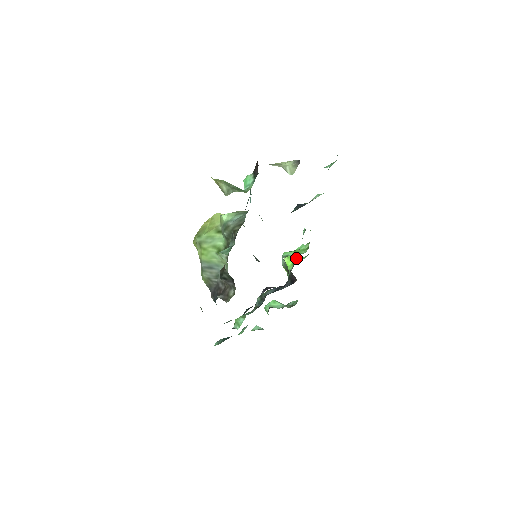
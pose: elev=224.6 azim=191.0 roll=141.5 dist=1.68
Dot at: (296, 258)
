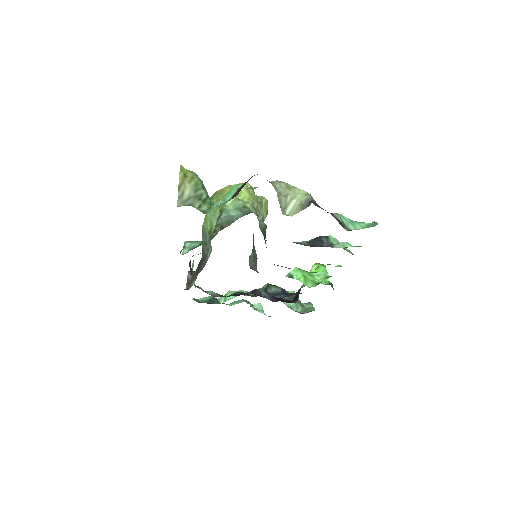
Dot at: occluded
